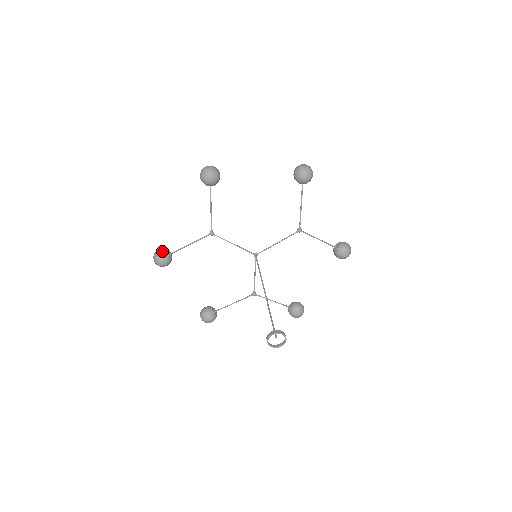
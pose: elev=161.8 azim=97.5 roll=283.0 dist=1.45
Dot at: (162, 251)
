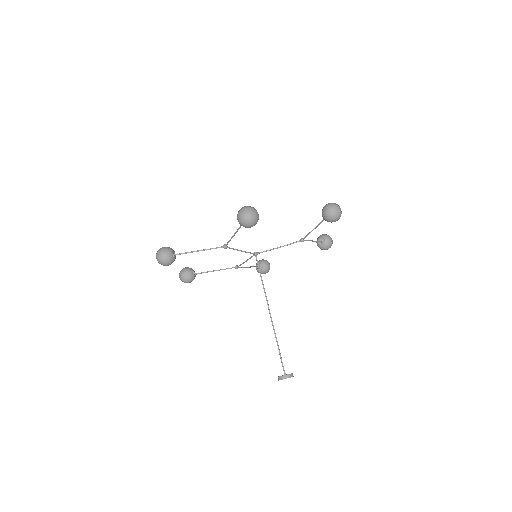
Dot at: (169, 255)
